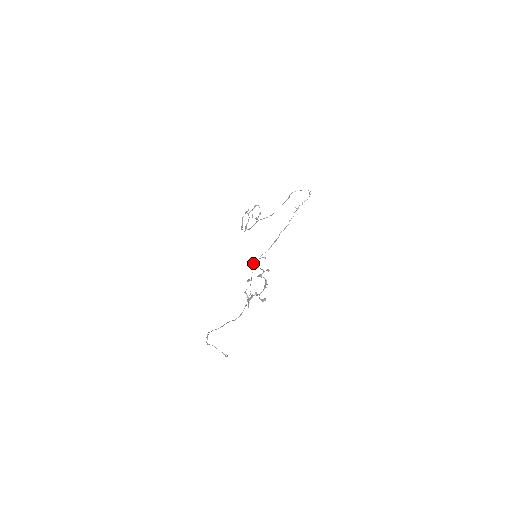
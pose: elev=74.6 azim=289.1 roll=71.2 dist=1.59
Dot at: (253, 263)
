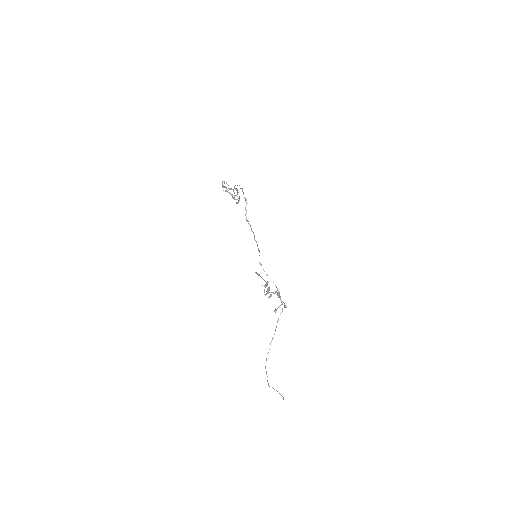
Dot at: occluded
